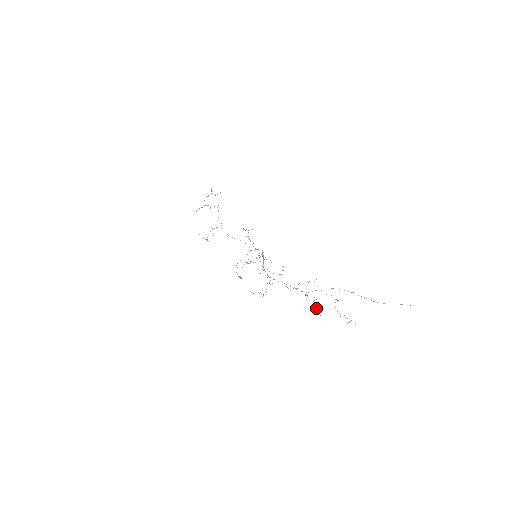
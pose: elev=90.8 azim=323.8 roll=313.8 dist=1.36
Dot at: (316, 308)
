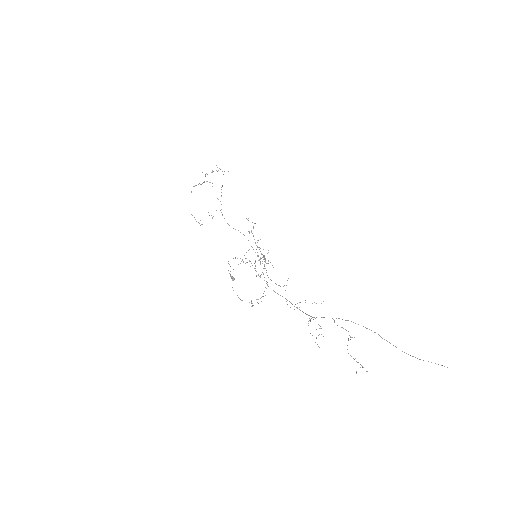
Dot at: (316, 337)
